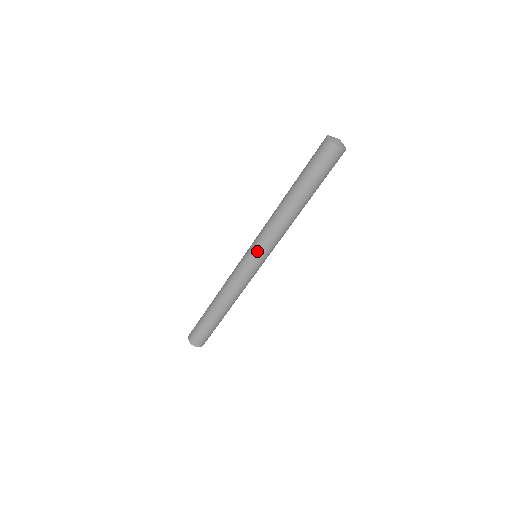
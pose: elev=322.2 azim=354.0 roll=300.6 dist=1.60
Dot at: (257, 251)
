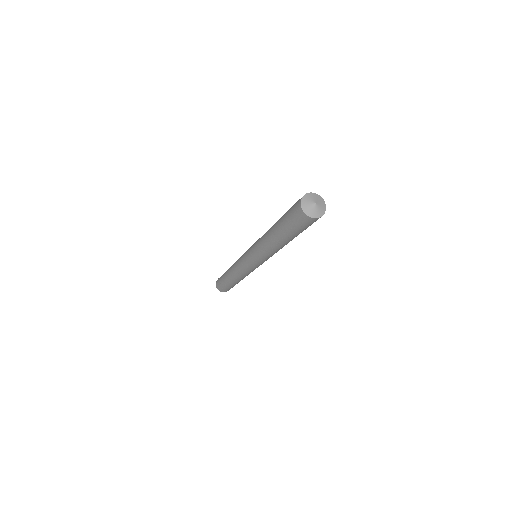
Dot at: (250, 254)
